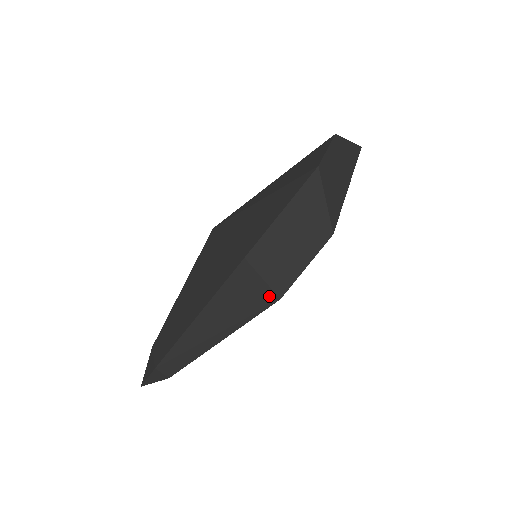
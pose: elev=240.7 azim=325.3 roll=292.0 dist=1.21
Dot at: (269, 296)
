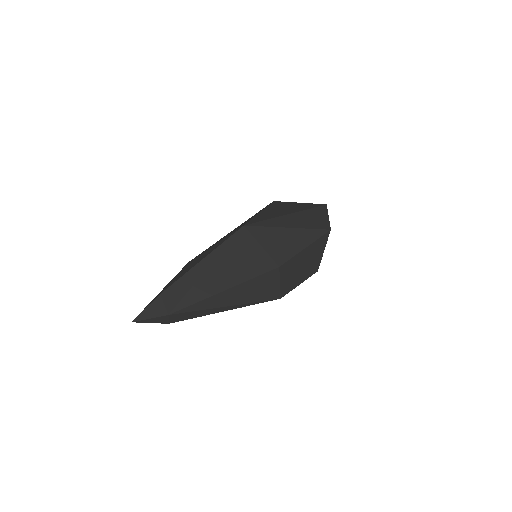
Dot at: (276, 294)
